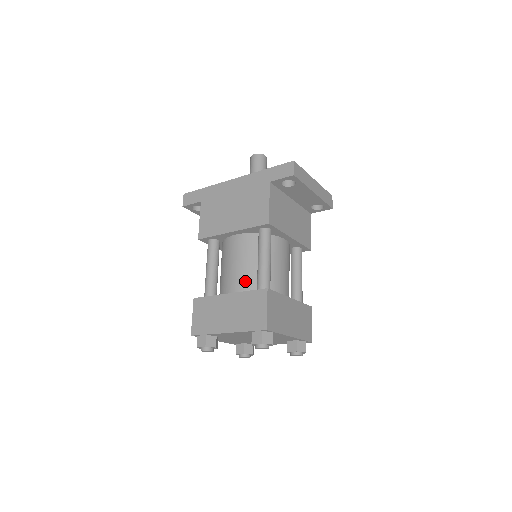
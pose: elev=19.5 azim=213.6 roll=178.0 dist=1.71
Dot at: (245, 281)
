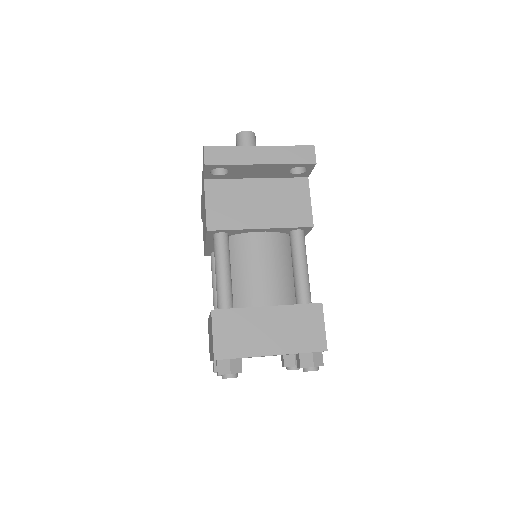
Dot at: occluded
